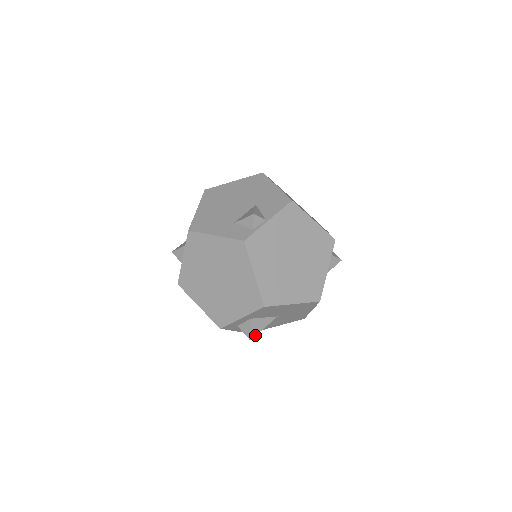
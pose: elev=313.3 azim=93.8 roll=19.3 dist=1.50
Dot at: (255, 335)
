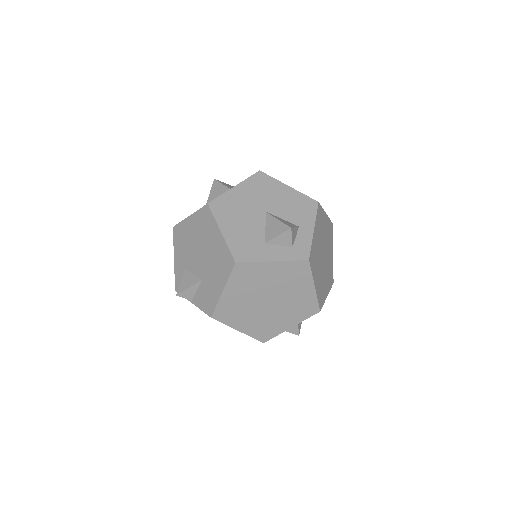
Dot at: occluded
